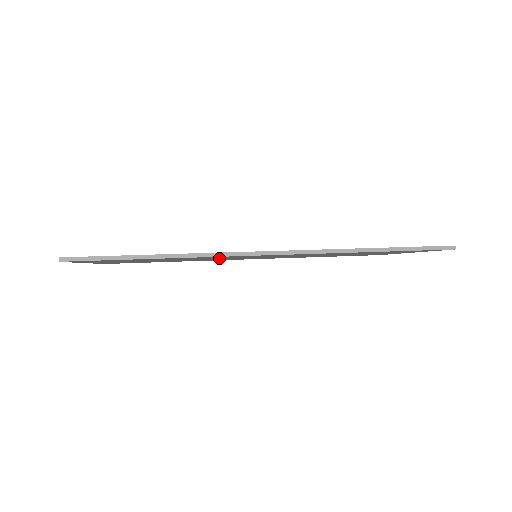
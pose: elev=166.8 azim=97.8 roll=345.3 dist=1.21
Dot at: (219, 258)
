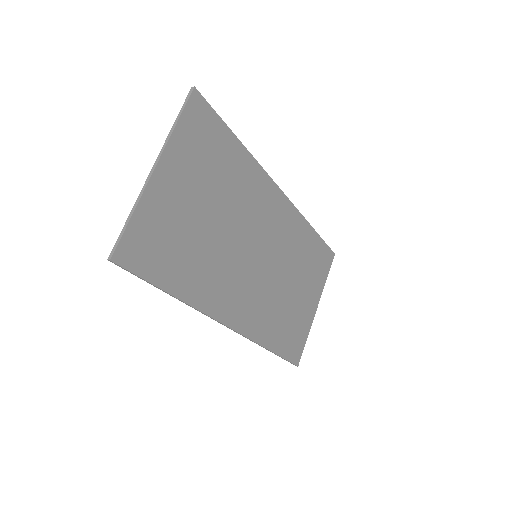
Dot at: (244, 225)
